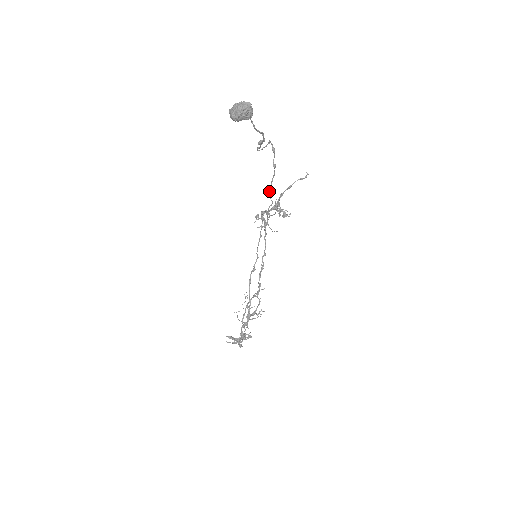
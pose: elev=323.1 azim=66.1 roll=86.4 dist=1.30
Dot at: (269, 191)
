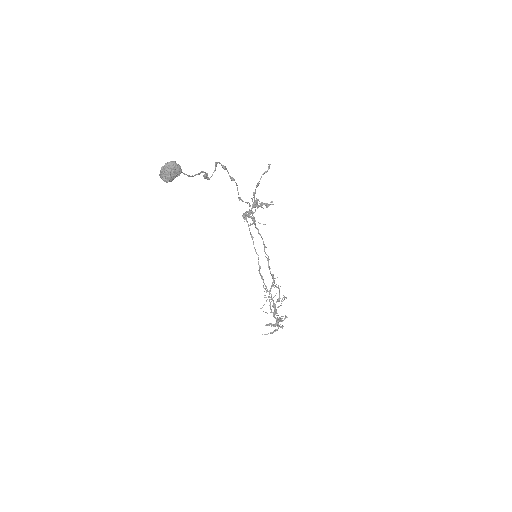
Dot at: (240, 199)
